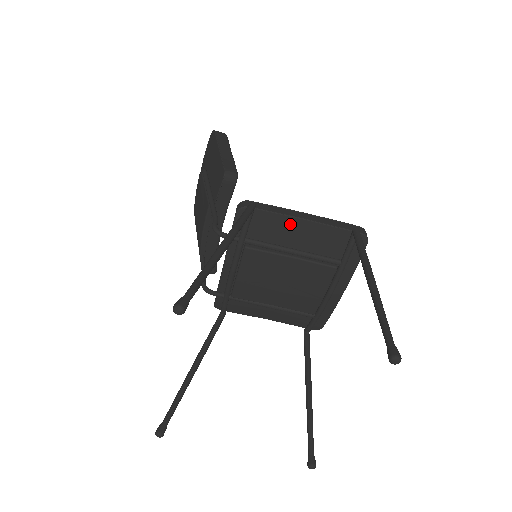
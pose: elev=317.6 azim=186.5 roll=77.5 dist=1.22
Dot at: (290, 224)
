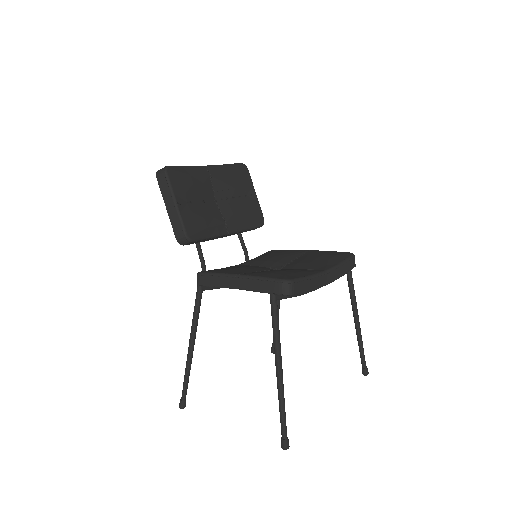
Dot at: occluded
